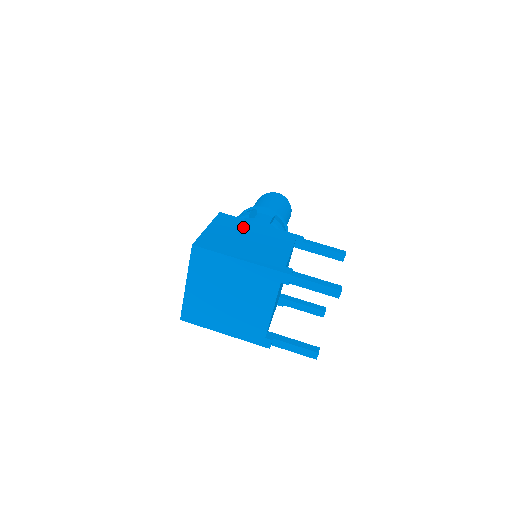
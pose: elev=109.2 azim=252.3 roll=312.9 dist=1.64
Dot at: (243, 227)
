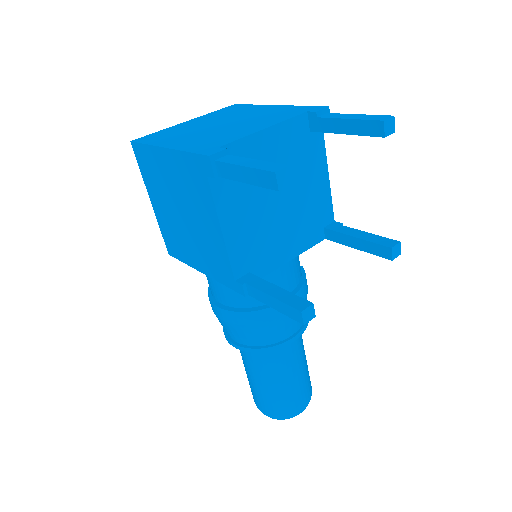
Dot at: occluded
